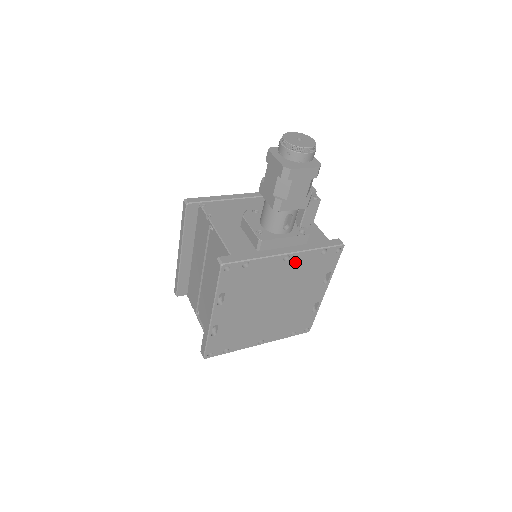
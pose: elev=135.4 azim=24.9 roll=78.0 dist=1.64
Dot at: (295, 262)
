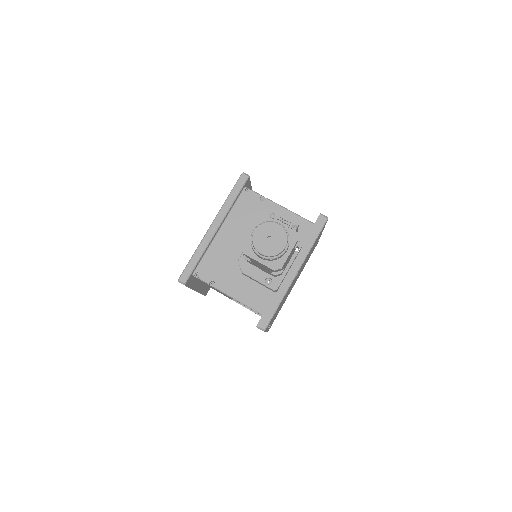
Dot at: occluded
